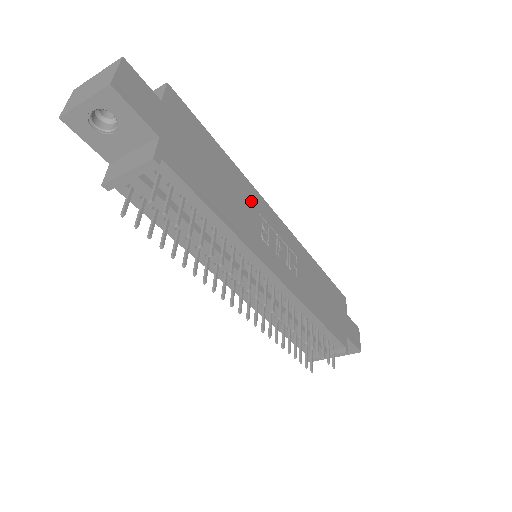
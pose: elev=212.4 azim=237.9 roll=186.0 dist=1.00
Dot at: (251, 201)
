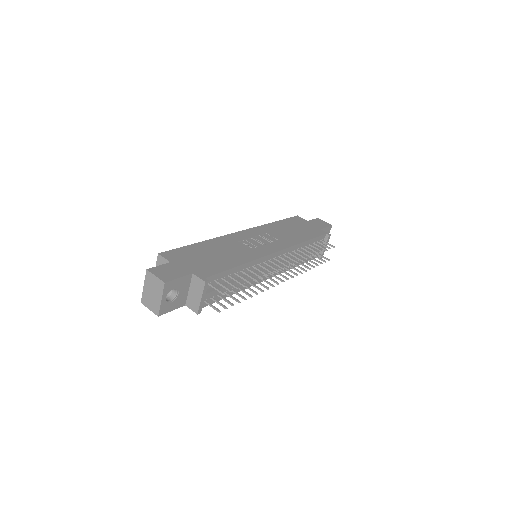
Dot at: (230, 243)
